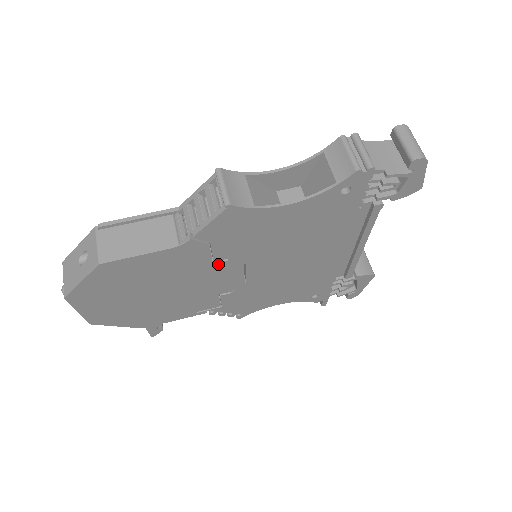
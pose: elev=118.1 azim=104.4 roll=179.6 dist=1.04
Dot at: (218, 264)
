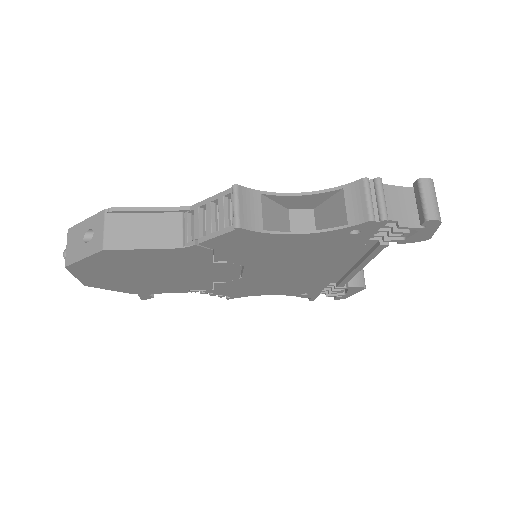
Dot at: (217, 263)
